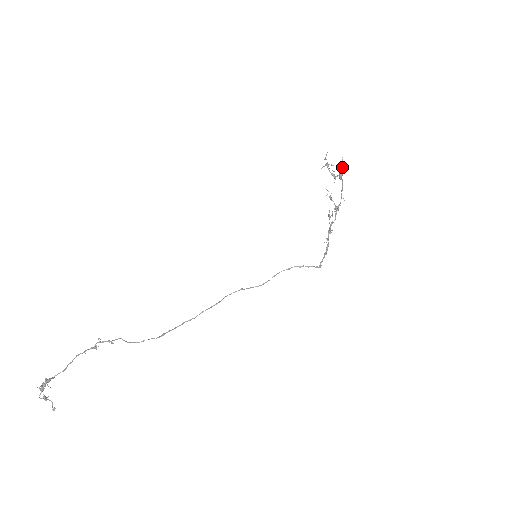
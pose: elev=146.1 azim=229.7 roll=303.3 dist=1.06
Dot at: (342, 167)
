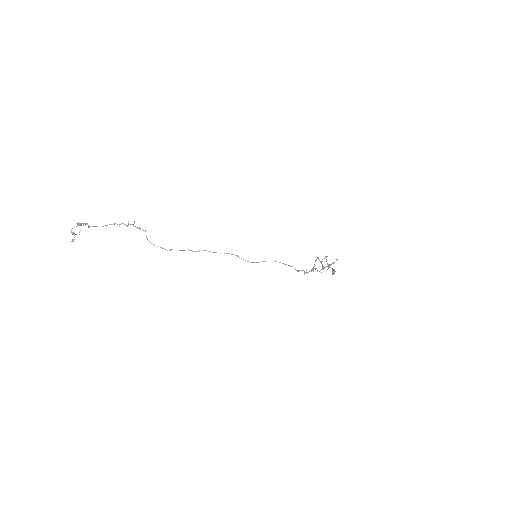
Dot at: occluded
